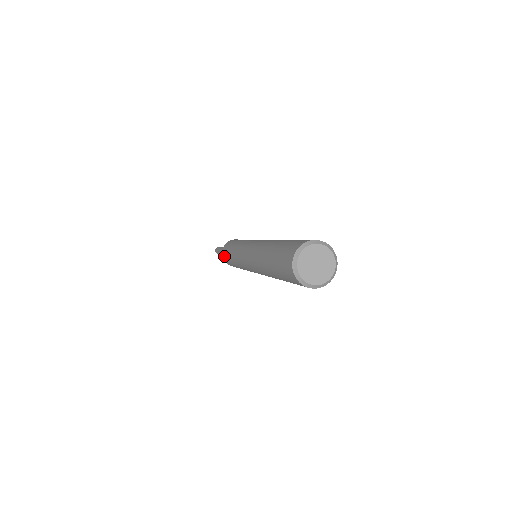
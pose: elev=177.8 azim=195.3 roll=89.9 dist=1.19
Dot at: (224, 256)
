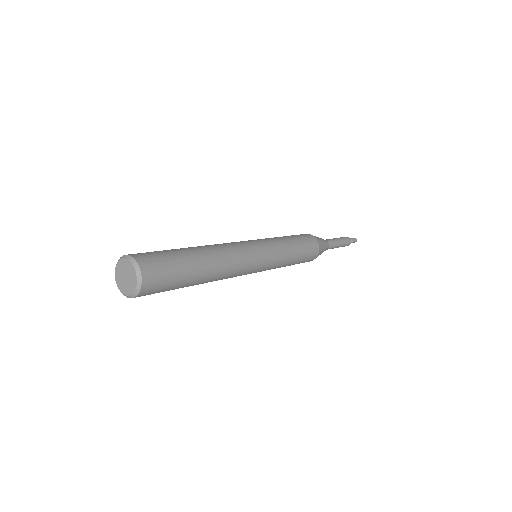
Dot at: occluded
